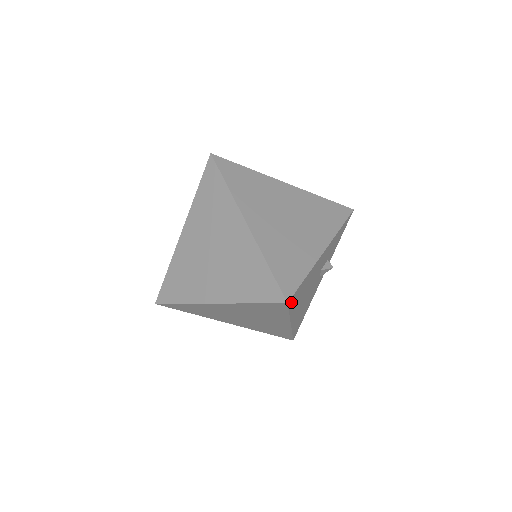
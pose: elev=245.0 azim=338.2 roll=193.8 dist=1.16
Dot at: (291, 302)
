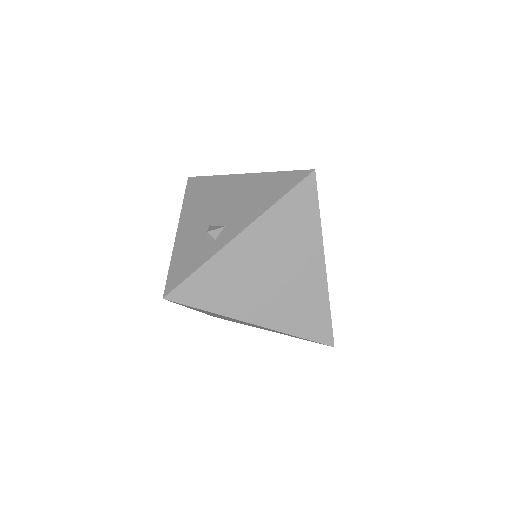
Dot at: occluded
